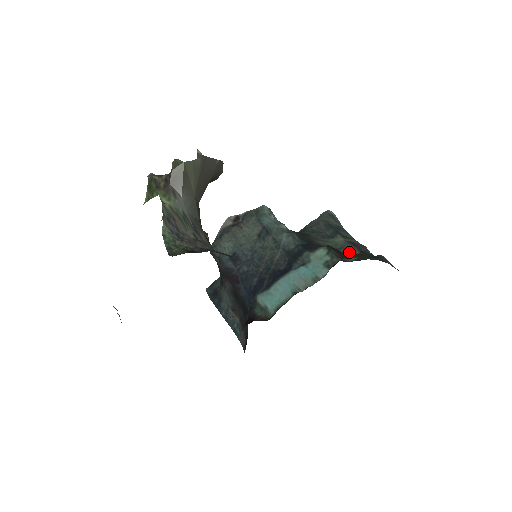
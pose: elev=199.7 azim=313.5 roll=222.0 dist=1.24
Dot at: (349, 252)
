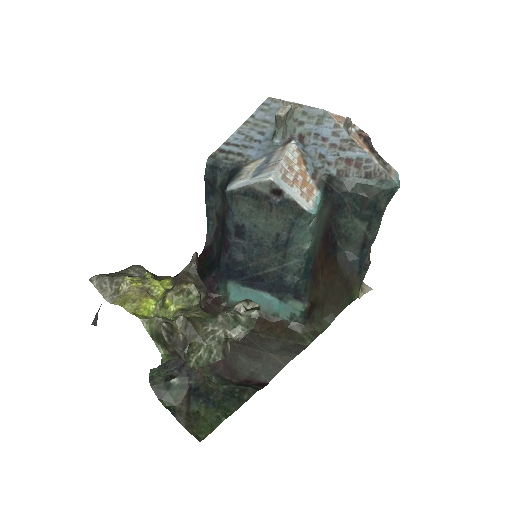
Dot at: (353, 244)
